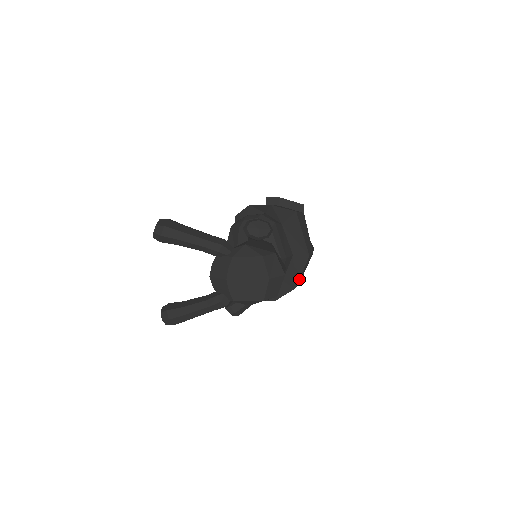
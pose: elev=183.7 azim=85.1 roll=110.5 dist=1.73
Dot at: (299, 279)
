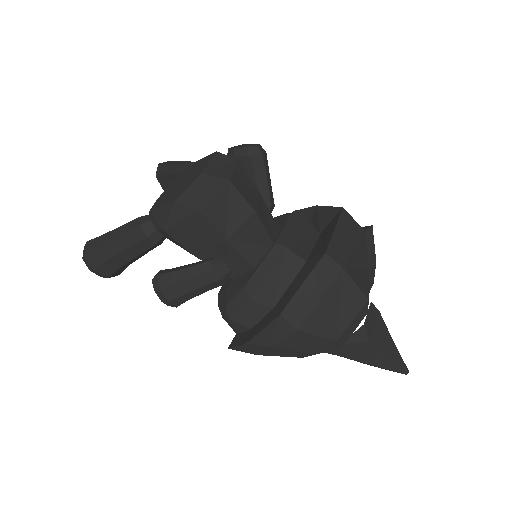
Dot at: (295, 299)
